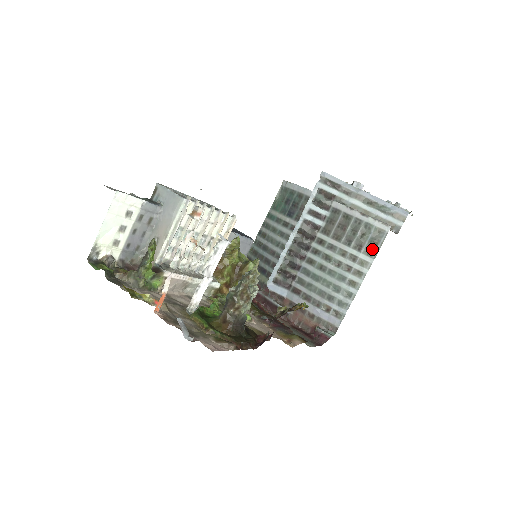
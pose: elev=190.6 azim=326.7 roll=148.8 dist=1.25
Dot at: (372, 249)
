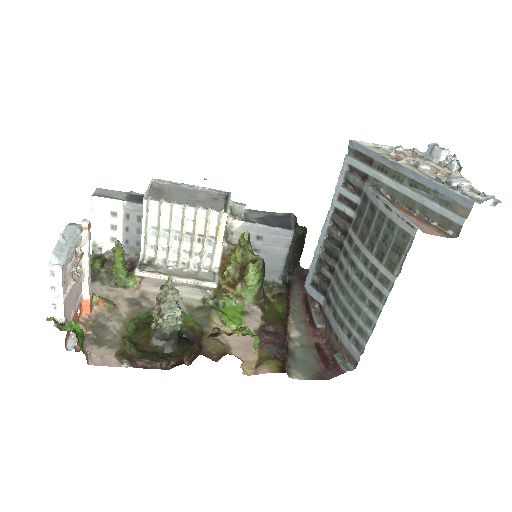
Dot at: (394, 261)
